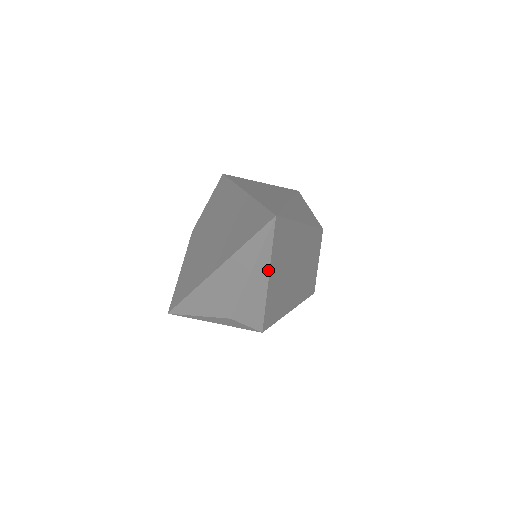
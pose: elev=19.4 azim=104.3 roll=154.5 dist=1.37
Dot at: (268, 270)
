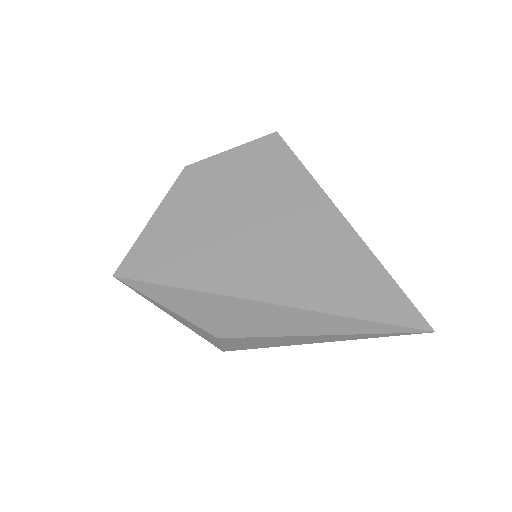
Dot at: (335, 340)
